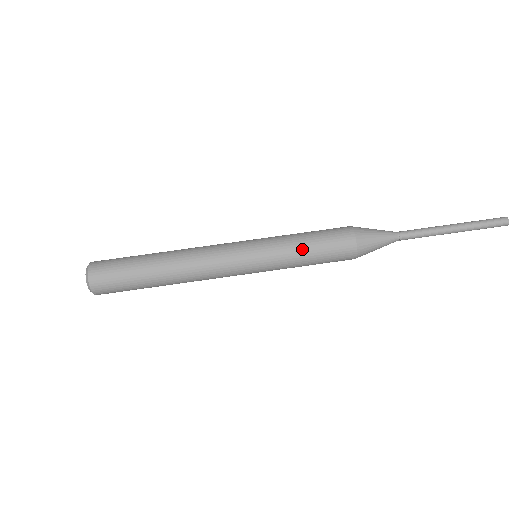
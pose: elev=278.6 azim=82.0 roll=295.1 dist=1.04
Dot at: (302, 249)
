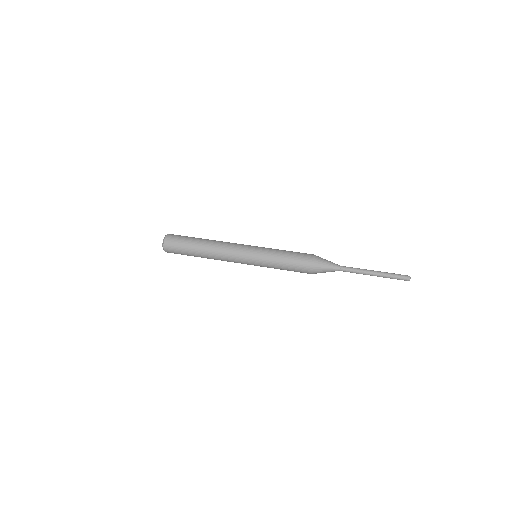
Dot at: (283, 250)
